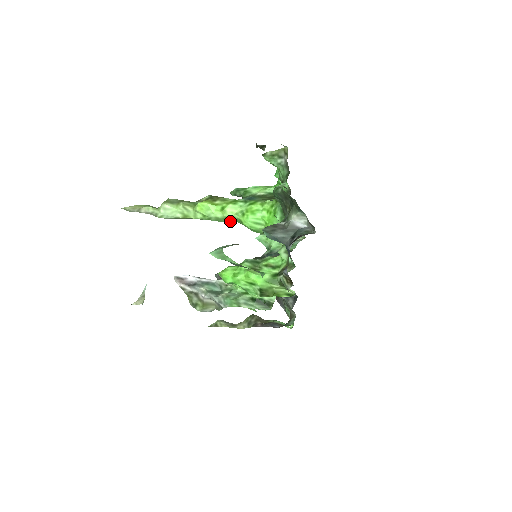
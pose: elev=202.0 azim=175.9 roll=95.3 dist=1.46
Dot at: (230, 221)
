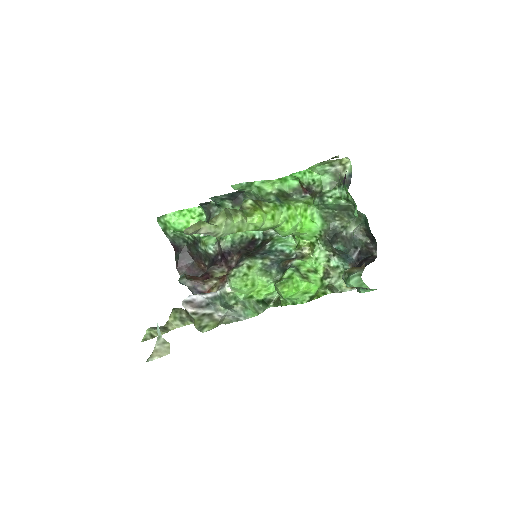
Dot at: occluded
